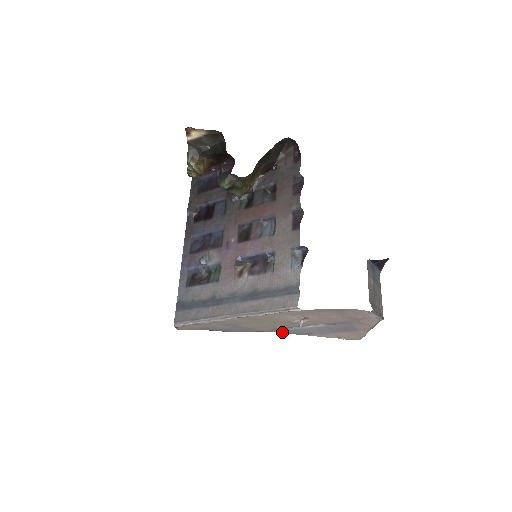
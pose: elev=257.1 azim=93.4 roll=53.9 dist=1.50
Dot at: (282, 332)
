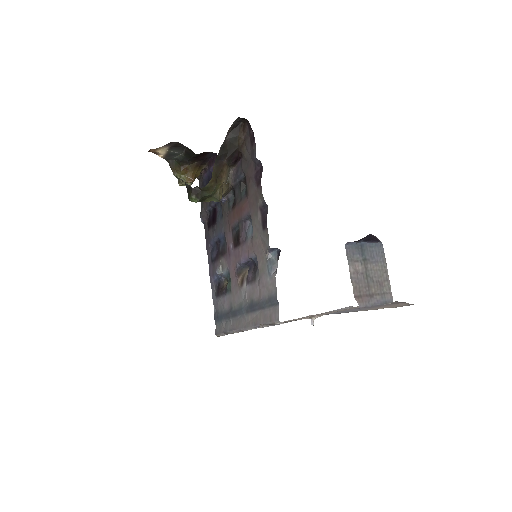
Dot at: occluded
